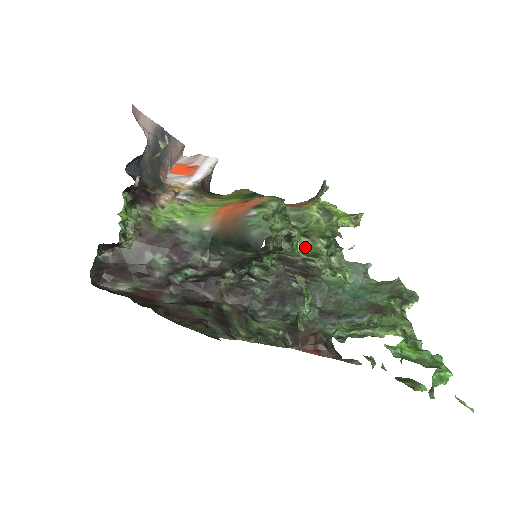
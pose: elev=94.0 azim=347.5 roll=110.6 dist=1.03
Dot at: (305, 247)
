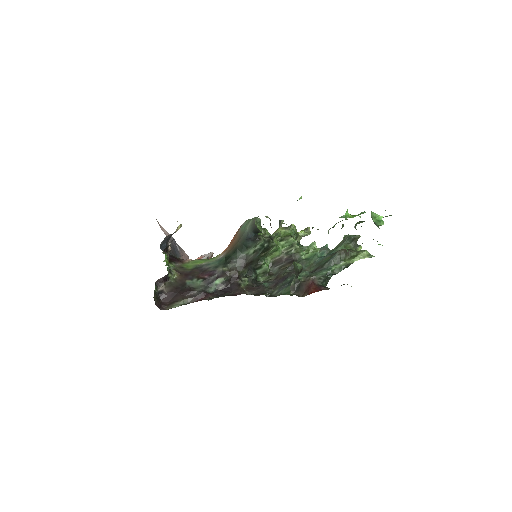
Dot at: (284, 246)
